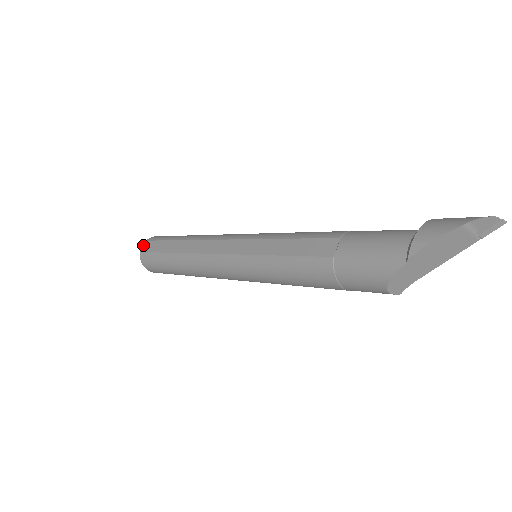
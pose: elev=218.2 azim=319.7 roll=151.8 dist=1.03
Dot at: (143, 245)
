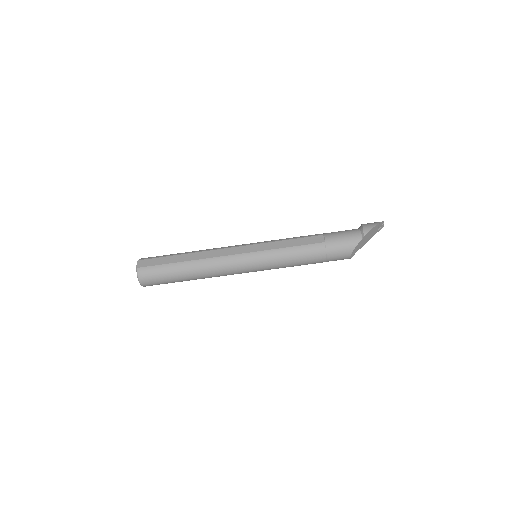
Dot at: (138, 263)
